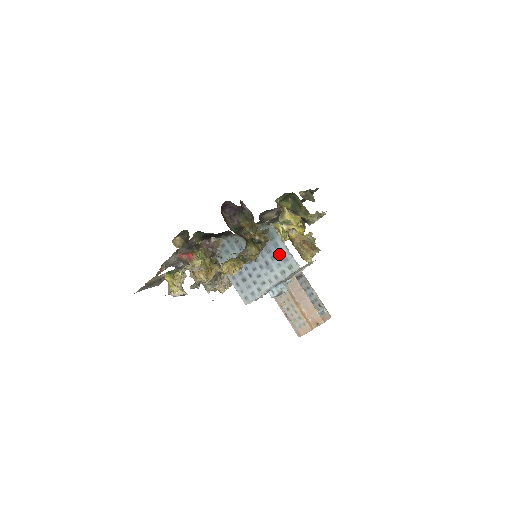
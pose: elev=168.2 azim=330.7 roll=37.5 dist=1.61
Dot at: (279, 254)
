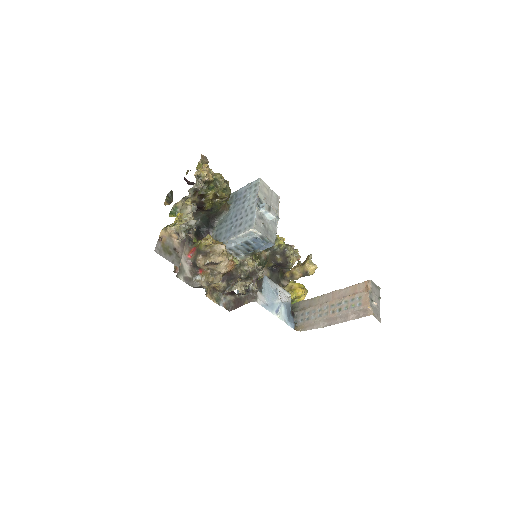
Dot at: (245, 192)
